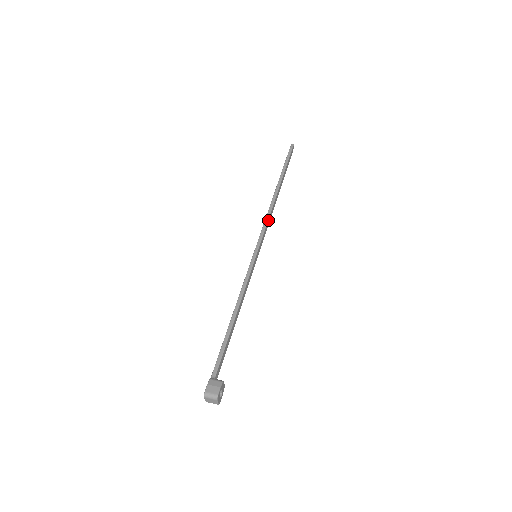
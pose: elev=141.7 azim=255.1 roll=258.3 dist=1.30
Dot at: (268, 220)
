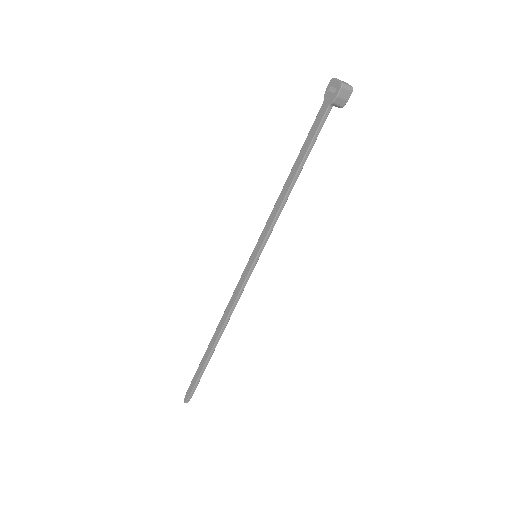
Dot at: (234, 298)
